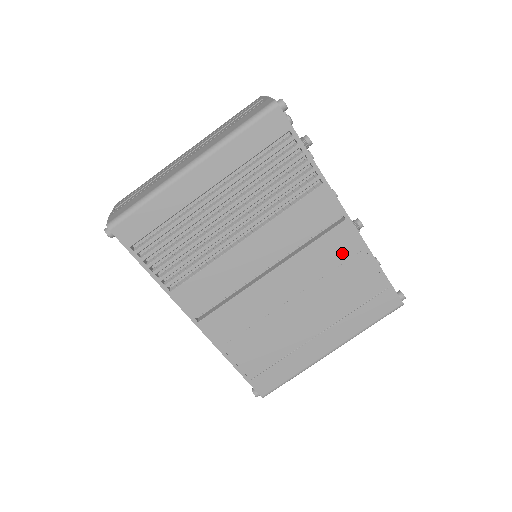
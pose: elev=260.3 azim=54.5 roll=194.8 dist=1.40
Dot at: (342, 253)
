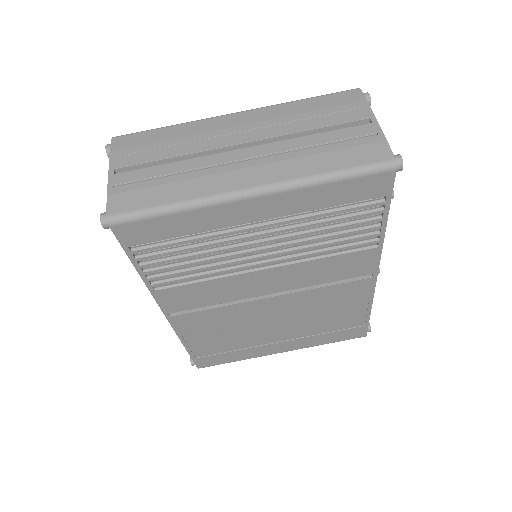
Dot at: (348, 298)
